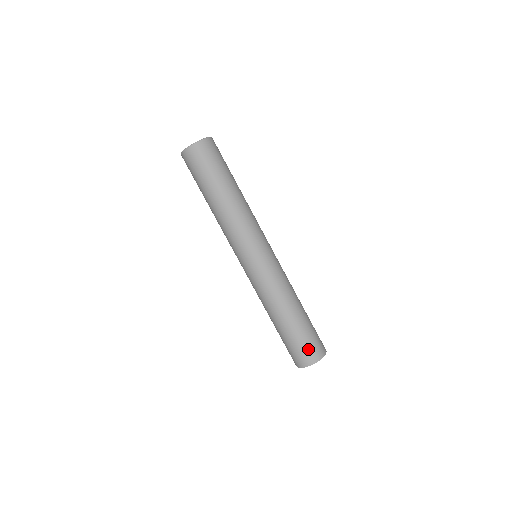
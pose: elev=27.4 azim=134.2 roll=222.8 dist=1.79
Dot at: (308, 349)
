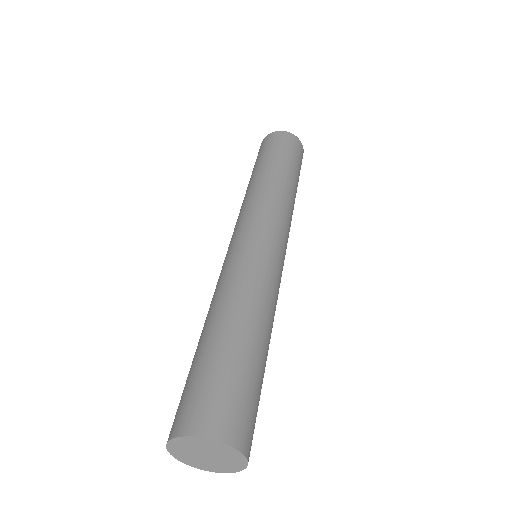
Dot at: (188, 400)
